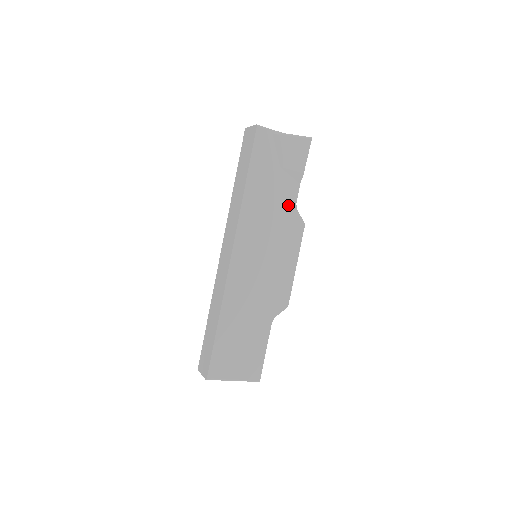
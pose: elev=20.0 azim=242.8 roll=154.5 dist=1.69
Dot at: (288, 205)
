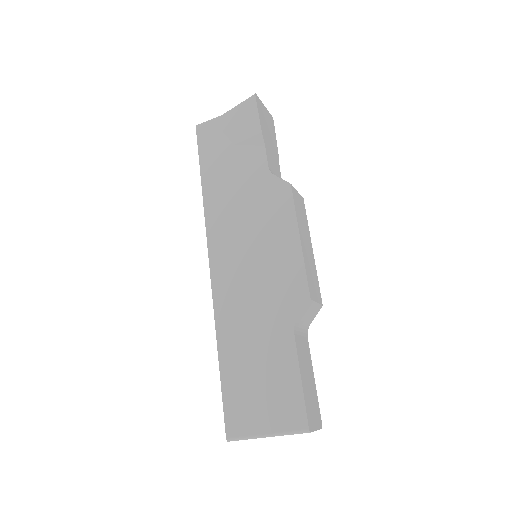
Dot at: (259, 176)
